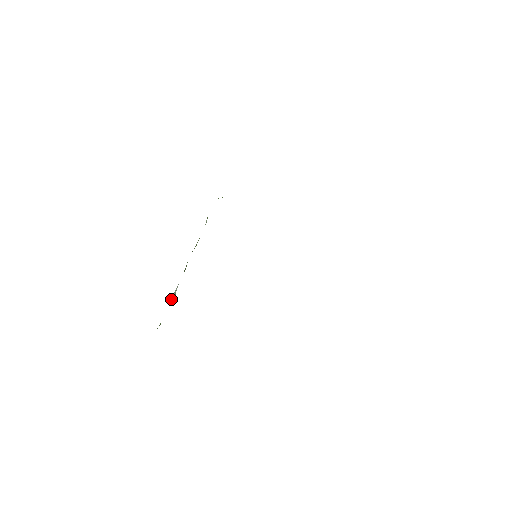
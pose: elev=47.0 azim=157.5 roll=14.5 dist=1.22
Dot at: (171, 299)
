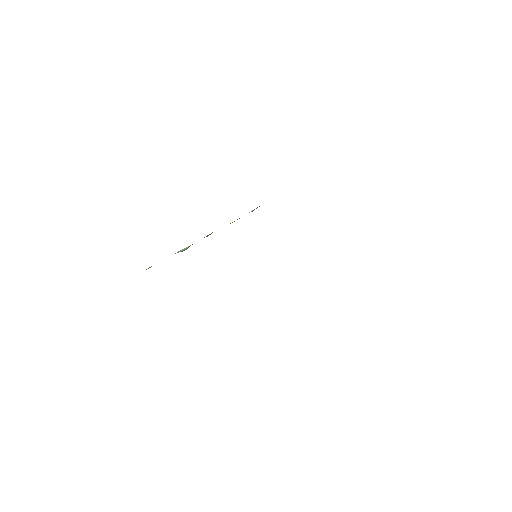
Dot at: (178, 252)
